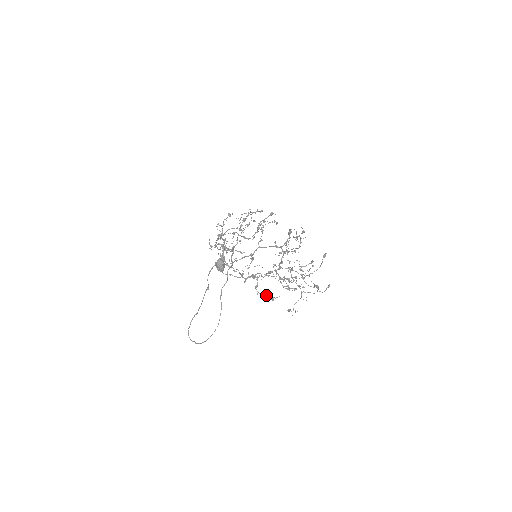
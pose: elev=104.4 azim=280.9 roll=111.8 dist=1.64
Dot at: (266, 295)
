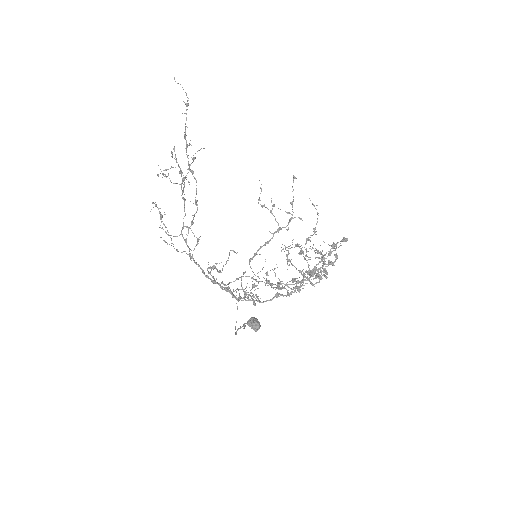
Dot at: occluded
